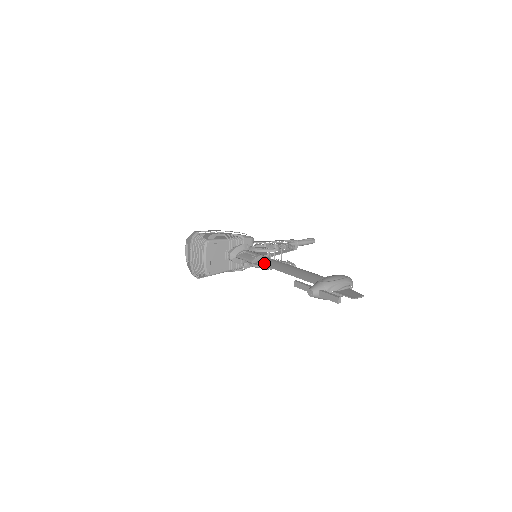
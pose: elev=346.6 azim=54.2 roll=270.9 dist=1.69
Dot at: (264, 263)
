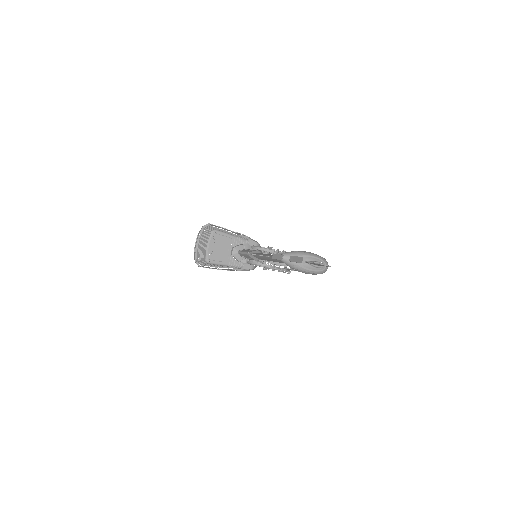
Dot at: (258, 253)
